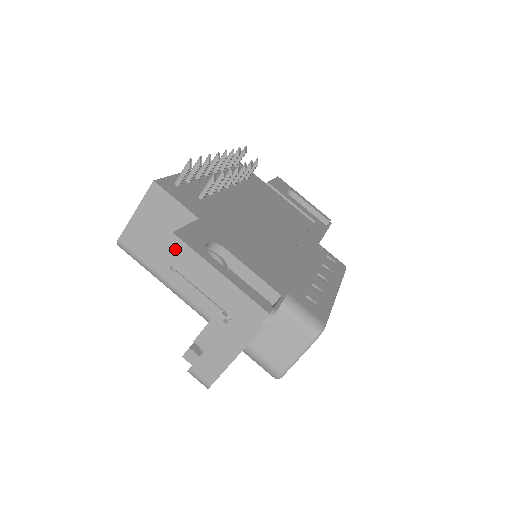
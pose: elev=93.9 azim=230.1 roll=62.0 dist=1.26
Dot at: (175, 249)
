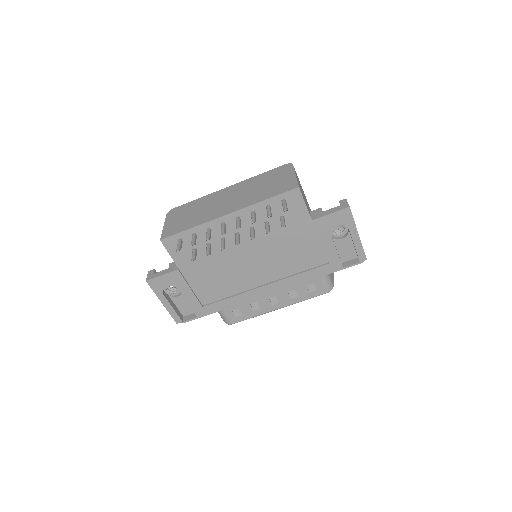
Dot at: occluded
